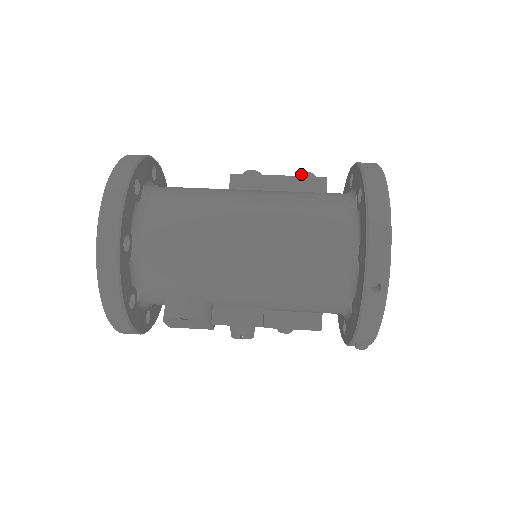
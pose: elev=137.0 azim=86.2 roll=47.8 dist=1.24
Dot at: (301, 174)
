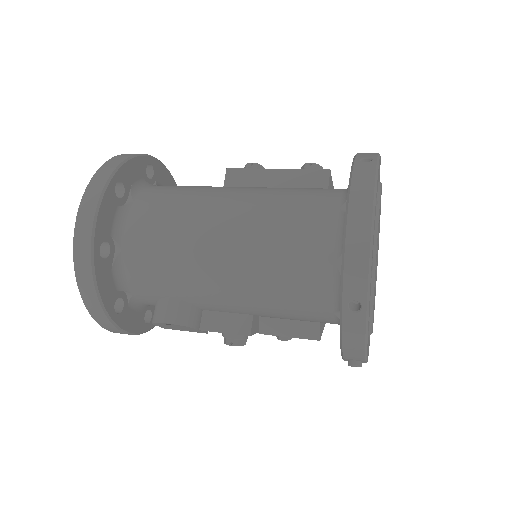
Dot at: (304, 165)
